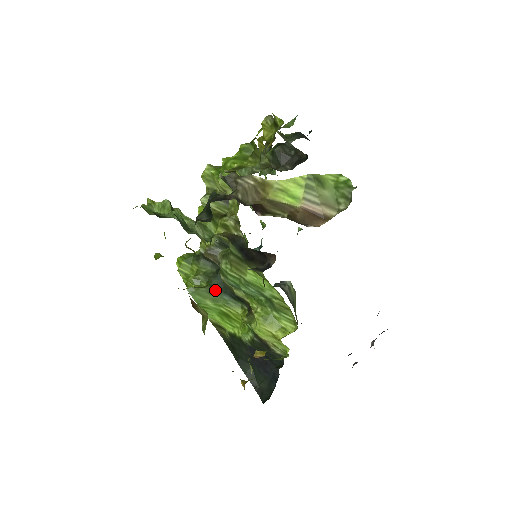
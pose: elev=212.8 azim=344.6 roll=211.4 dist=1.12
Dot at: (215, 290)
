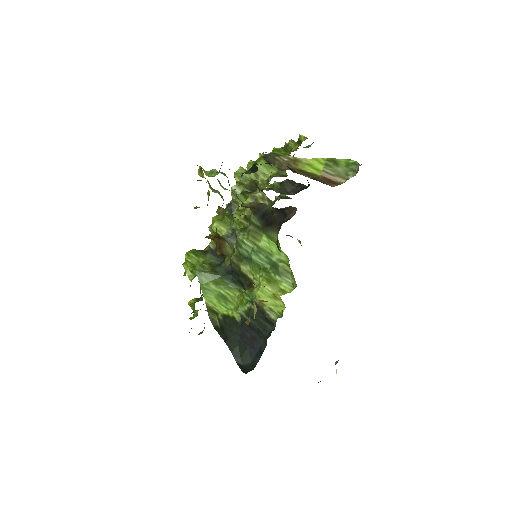
Dot at: (219, 275)
